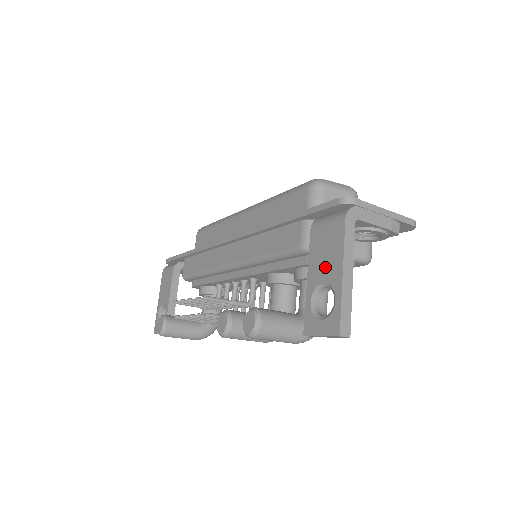
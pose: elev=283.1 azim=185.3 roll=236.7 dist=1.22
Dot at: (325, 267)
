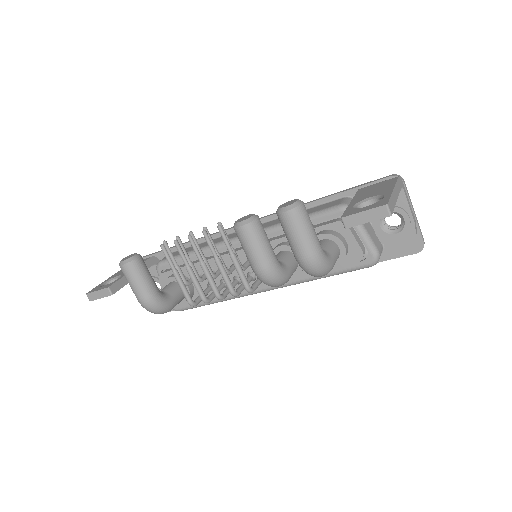
Dot at: (374, 192)
